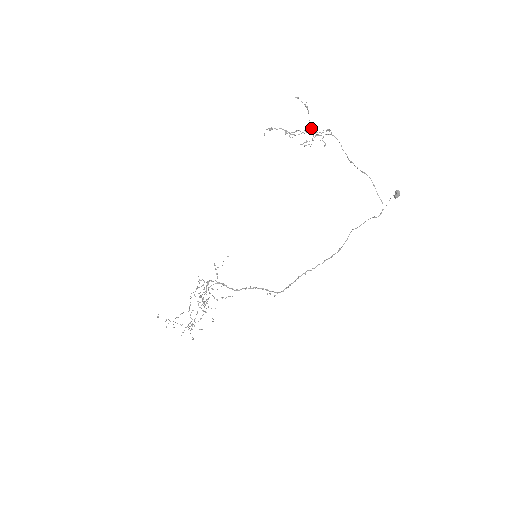
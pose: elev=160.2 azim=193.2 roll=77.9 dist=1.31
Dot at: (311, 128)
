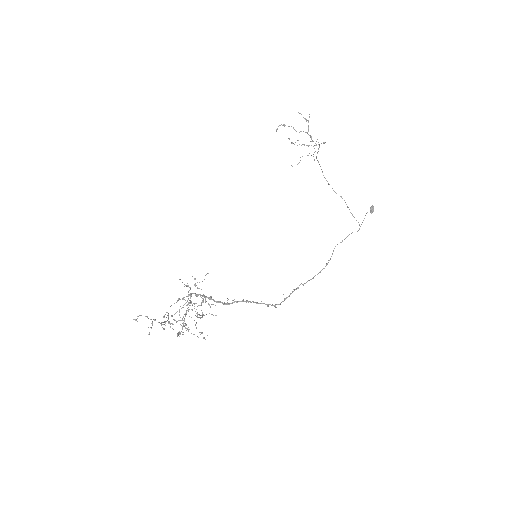
Dot at: occluded
